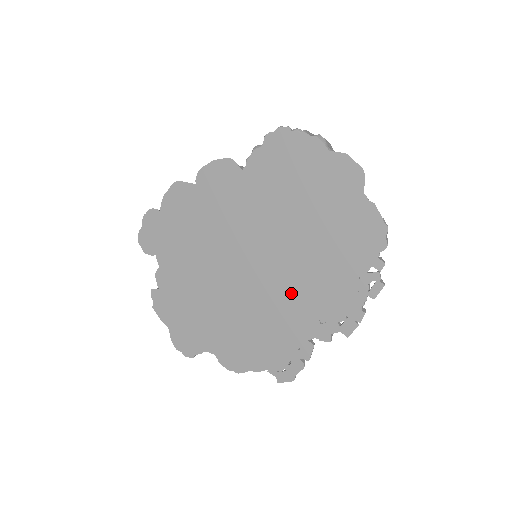
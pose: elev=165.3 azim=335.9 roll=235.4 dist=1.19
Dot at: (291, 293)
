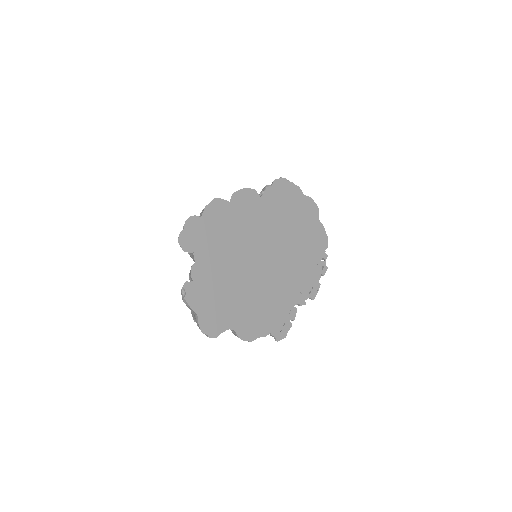
Dot at: (286, 276)
